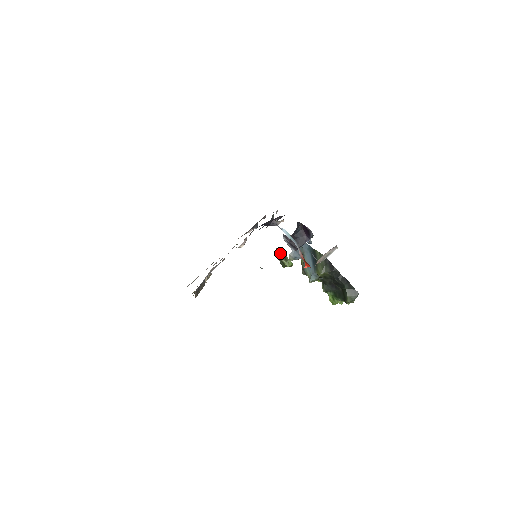
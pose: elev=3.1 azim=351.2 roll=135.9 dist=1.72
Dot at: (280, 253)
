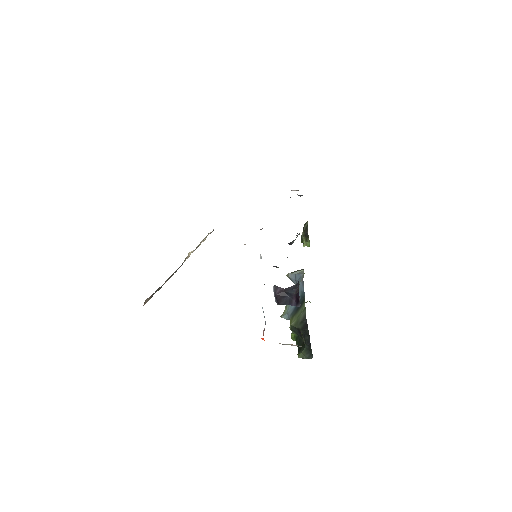
Dot at: (306, 230)
